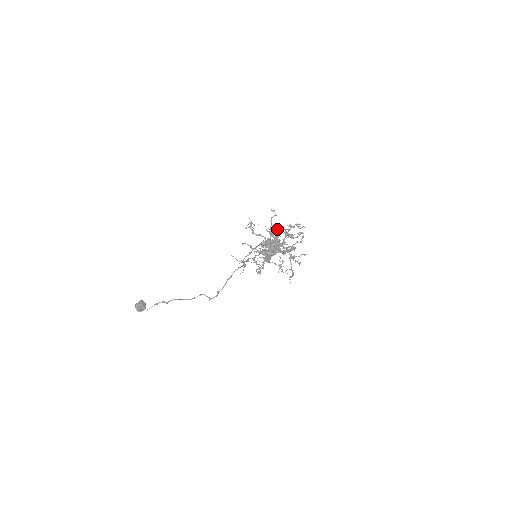
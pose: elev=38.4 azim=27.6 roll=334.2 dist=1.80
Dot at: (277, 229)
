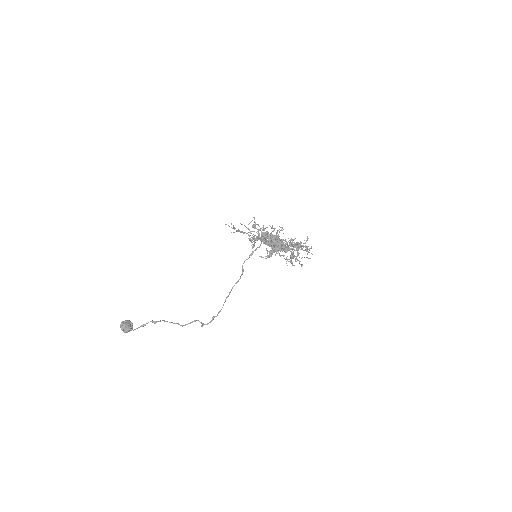
Dot at: occluded
